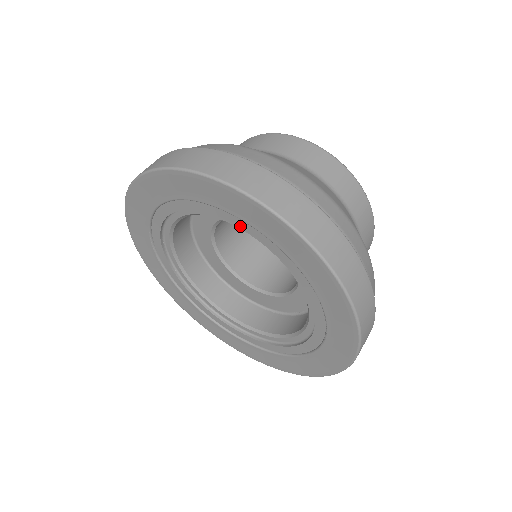
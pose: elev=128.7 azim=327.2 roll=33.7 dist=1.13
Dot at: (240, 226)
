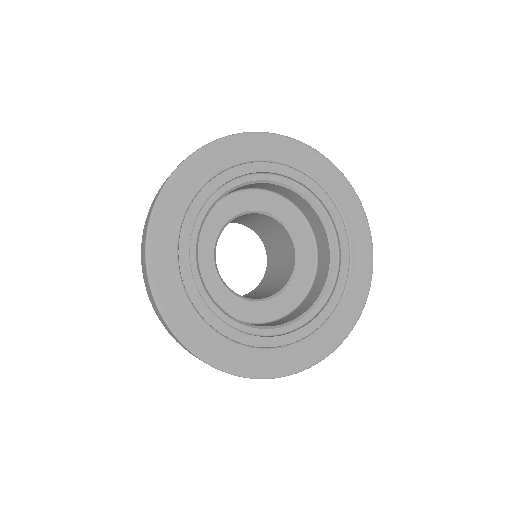
Dot at: (259, 171)
